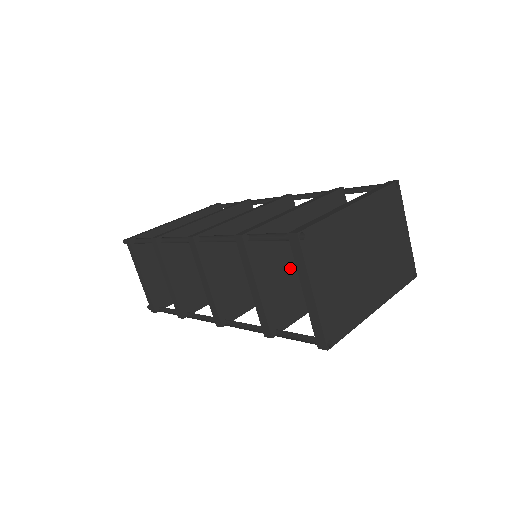
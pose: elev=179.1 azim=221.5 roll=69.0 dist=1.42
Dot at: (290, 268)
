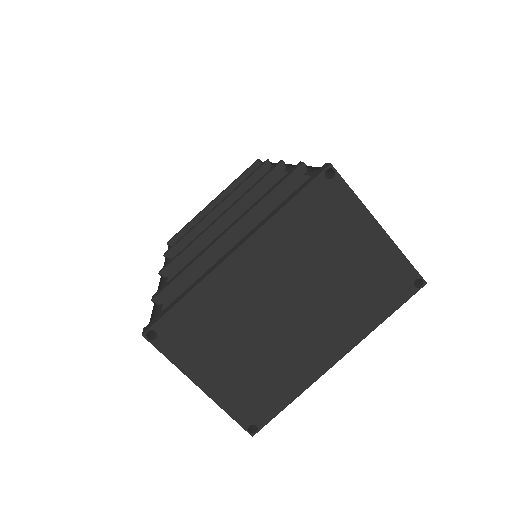
Dot at: occluded
